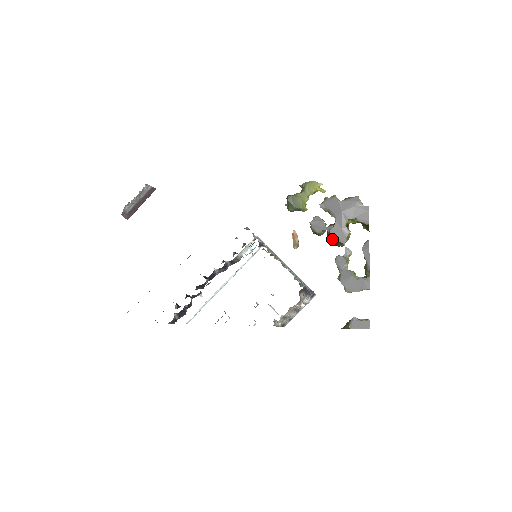
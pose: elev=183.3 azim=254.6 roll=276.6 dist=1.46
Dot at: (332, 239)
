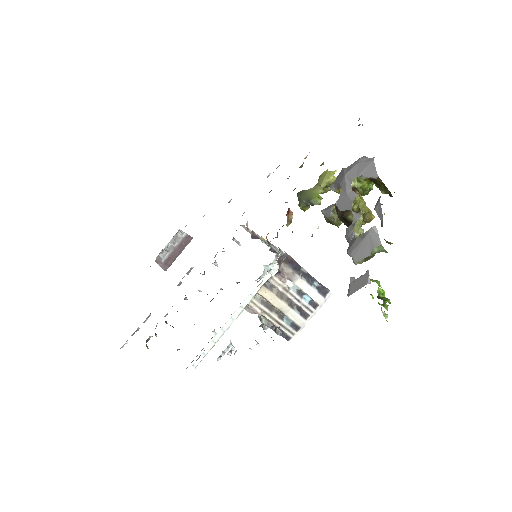
Dot at: (340, 212)
